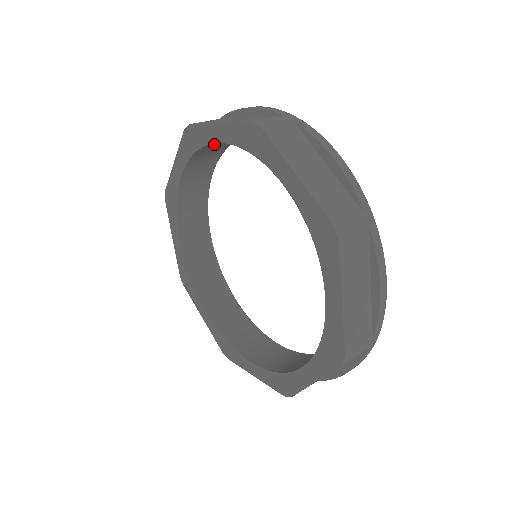
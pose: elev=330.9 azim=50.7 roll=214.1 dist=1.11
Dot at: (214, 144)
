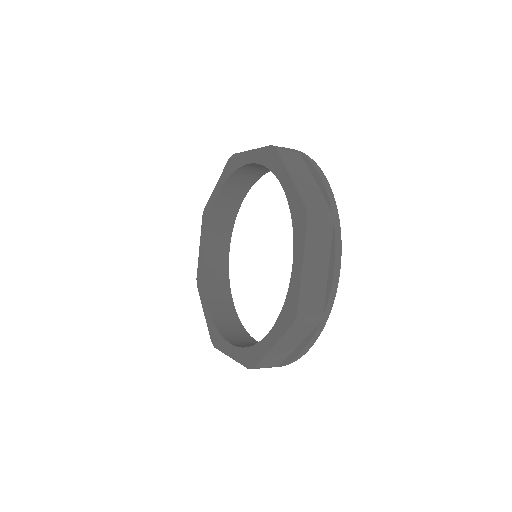
Dot at: (246, 170)
